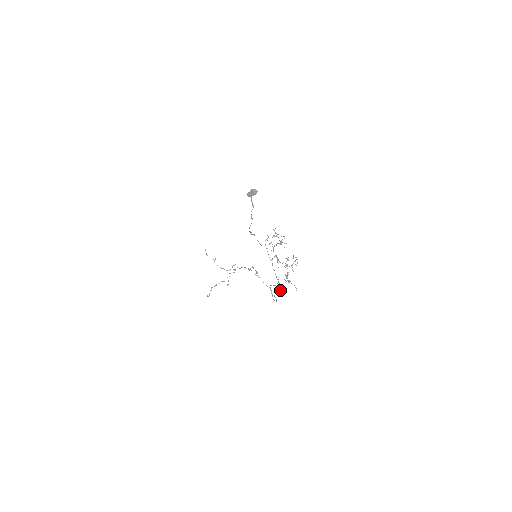
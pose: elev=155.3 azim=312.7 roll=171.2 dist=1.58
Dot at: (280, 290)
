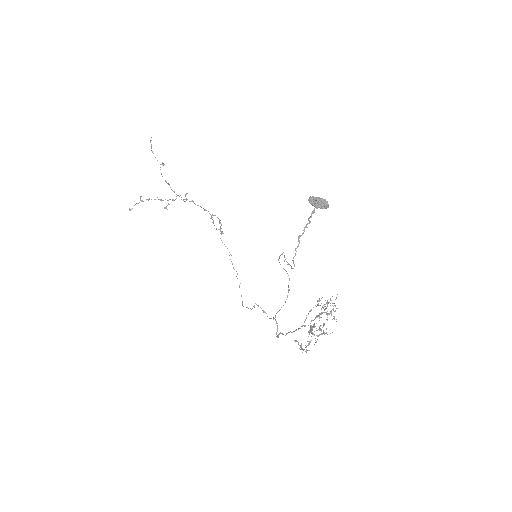
Dot at: (277, 337)
